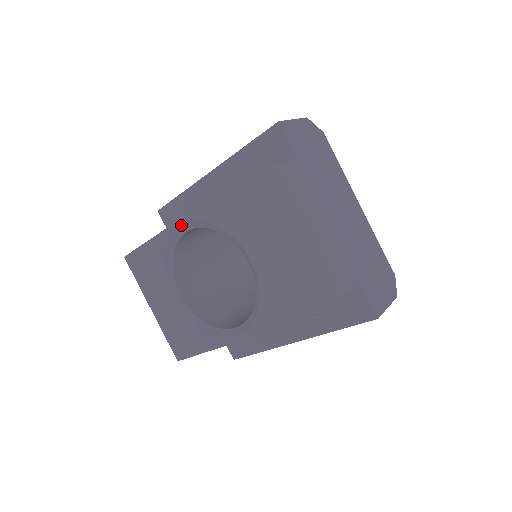
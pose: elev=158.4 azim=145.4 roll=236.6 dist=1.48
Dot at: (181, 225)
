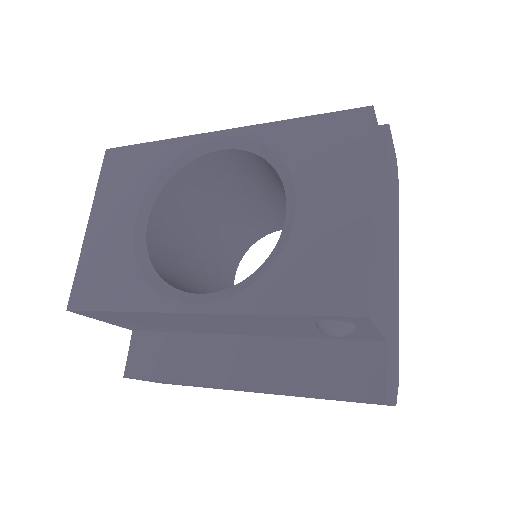
Dot at: (222, 136)
